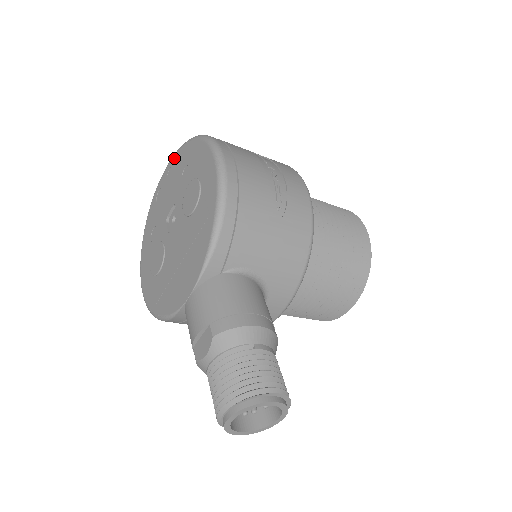
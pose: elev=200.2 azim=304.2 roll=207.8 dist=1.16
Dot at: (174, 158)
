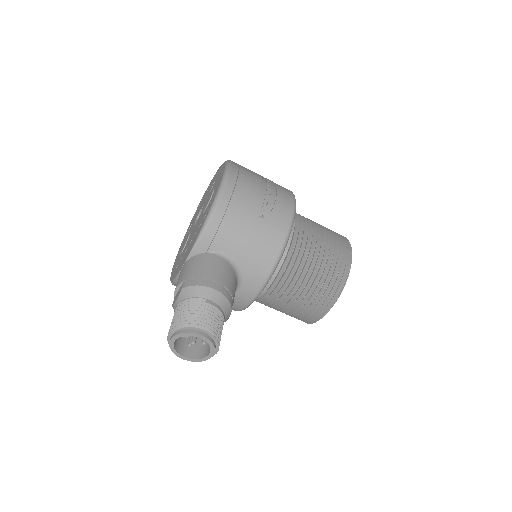
Dot at: (214, 176)
